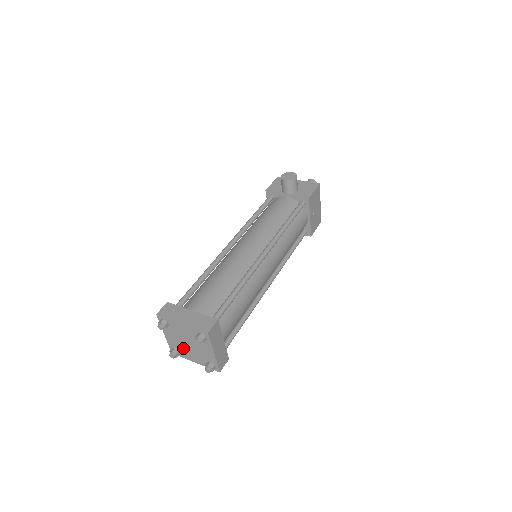
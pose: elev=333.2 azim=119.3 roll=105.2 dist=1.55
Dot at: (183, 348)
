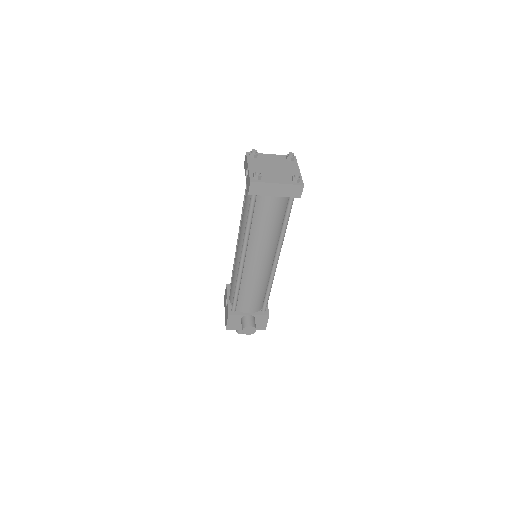
Dot at: (266, 173)
